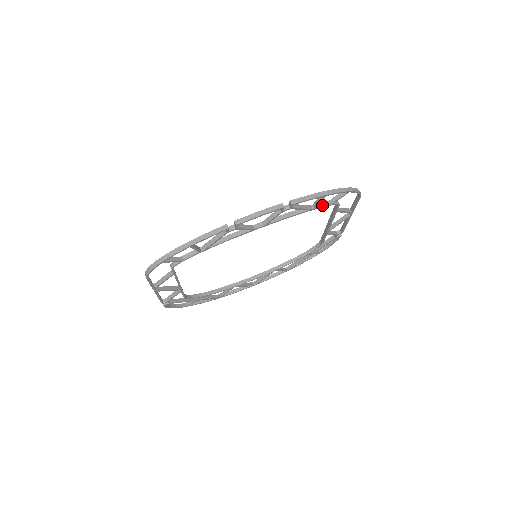
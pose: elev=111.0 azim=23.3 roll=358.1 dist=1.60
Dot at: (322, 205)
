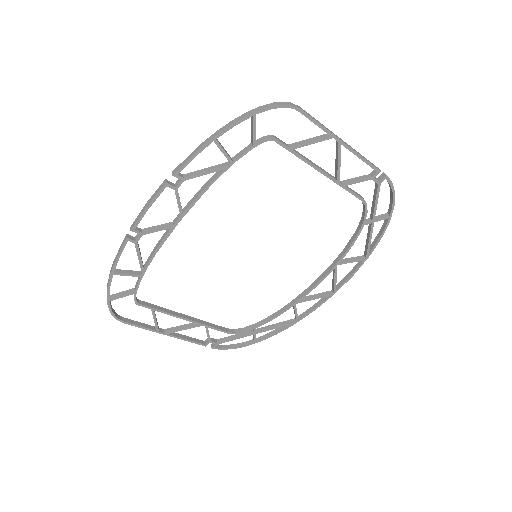
Dot at: (241, 153)
